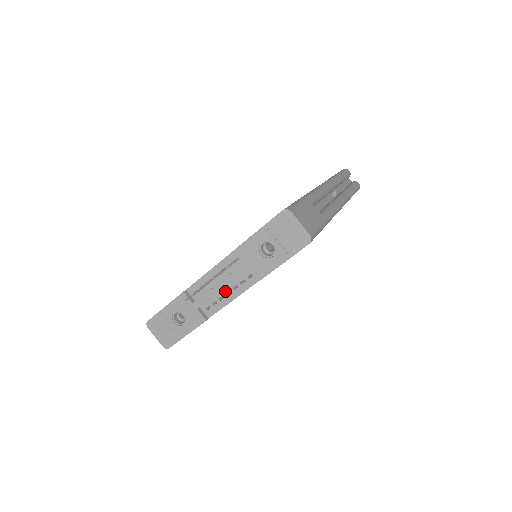
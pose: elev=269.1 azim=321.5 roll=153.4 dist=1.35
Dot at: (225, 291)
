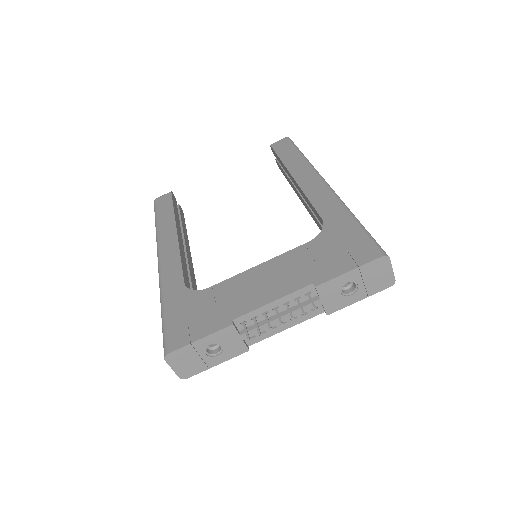
Dot at: occluded
